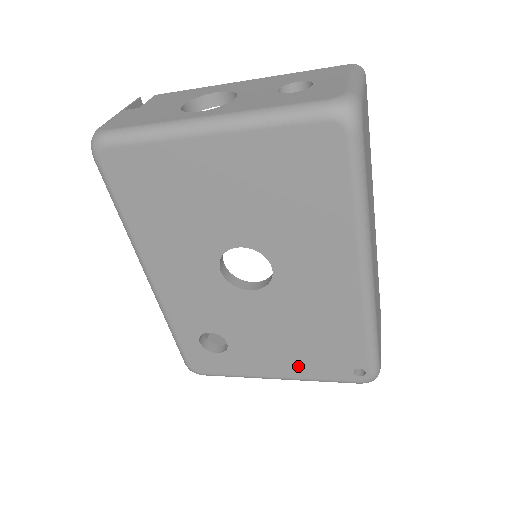
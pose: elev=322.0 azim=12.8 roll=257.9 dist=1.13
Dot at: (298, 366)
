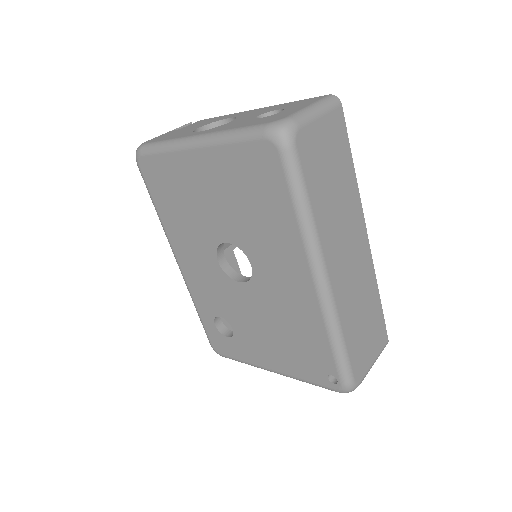
Dot at: (285, 362)
